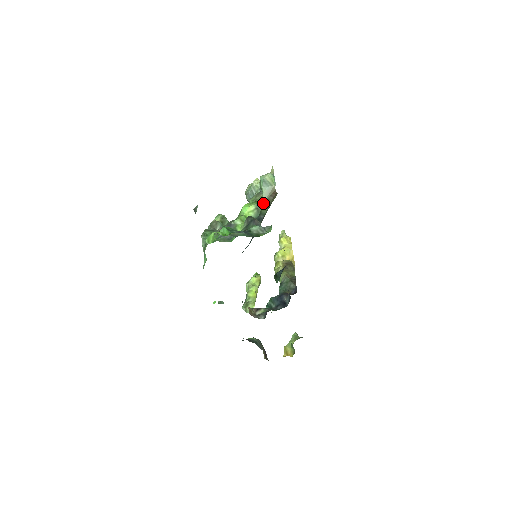
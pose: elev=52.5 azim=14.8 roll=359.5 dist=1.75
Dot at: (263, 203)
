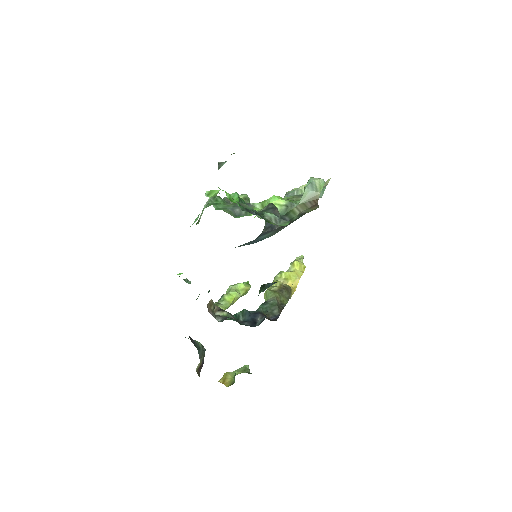
Dot at: (297, 204)
